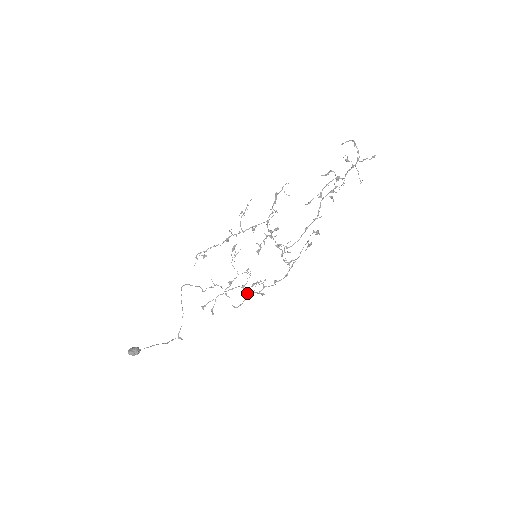
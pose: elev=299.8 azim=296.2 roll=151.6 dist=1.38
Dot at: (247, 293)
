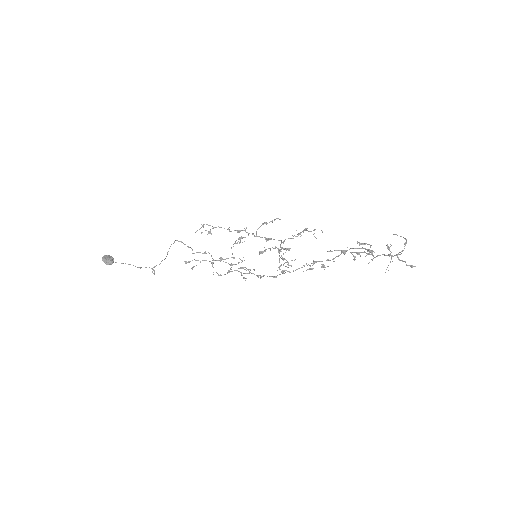
Dot at: (231, 271)
